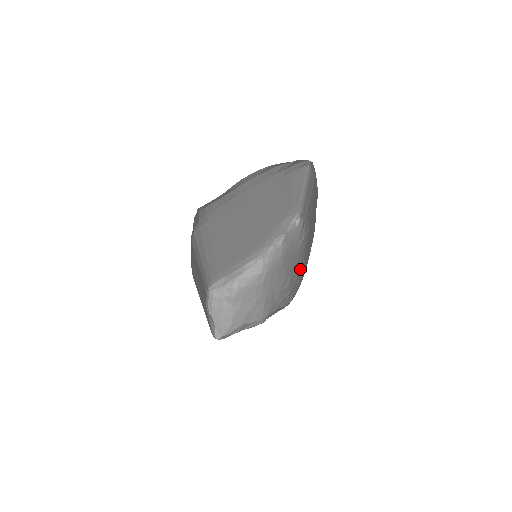
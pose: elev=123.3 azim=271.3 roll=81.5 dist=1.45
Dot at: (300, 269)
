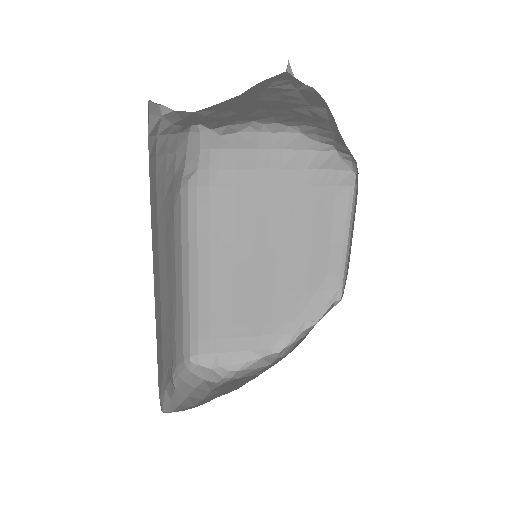
Dot at: occluded
